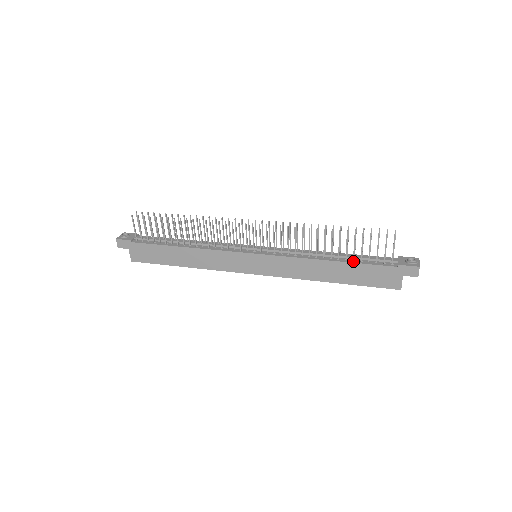
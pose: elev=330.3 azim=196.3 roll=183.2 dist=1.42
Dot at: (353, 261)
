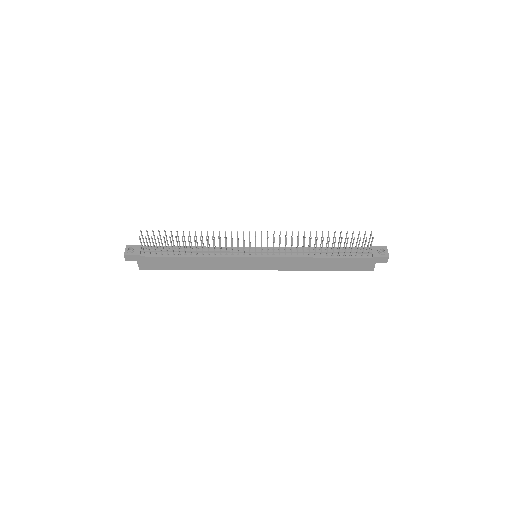
Dot at: (338, 256)
